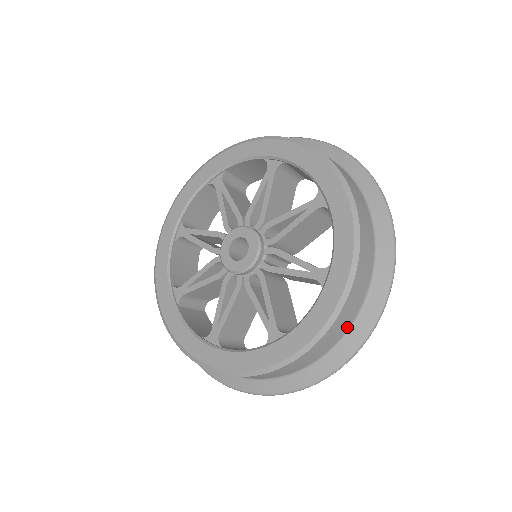
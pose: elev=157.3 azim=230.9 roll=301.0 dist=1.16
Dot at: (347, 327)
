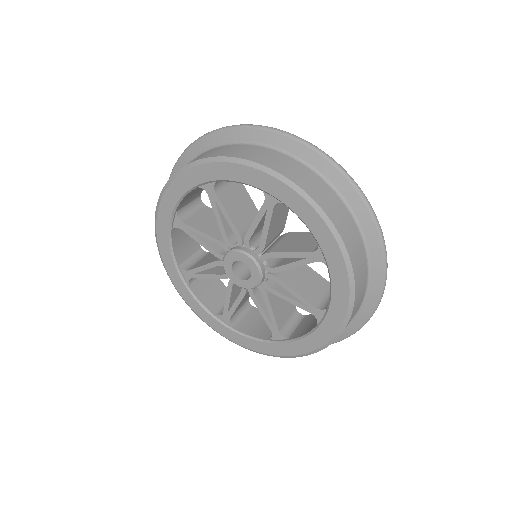
Dot at: occluded
